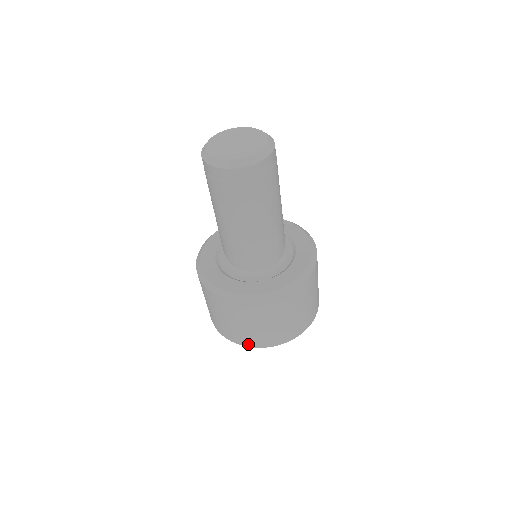
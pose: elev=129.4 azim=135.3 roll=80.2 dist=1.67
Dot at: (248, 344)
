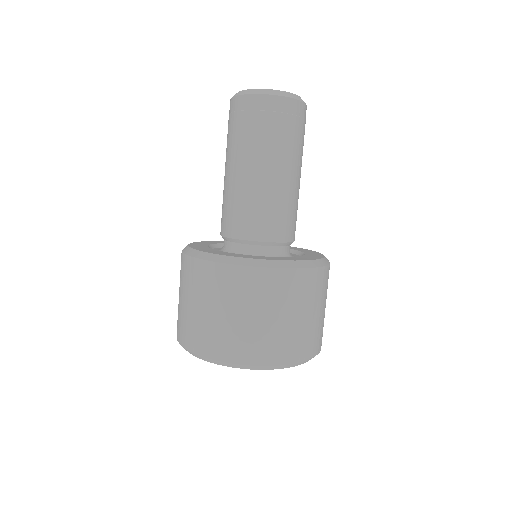
Dot at: (299, 356)
